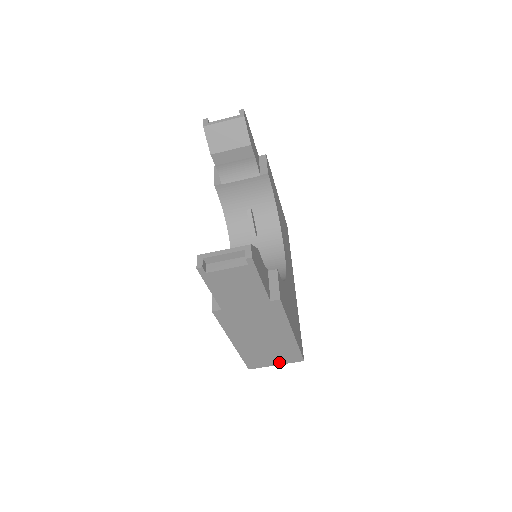
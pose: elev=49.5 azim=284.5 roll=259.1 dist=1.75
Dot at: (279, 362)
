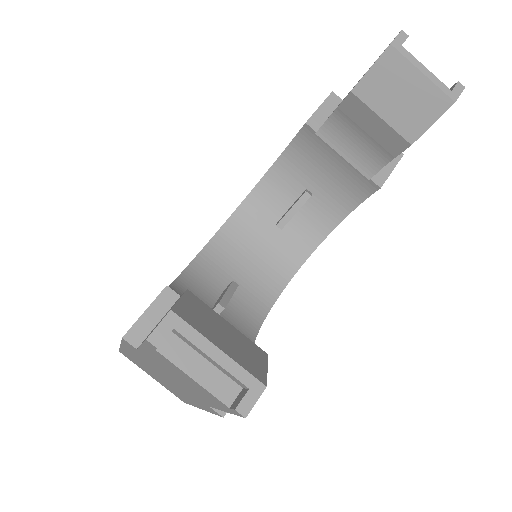
Dot at: occluded
